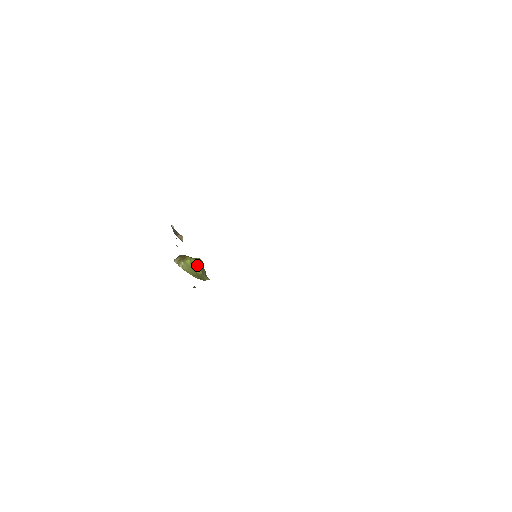
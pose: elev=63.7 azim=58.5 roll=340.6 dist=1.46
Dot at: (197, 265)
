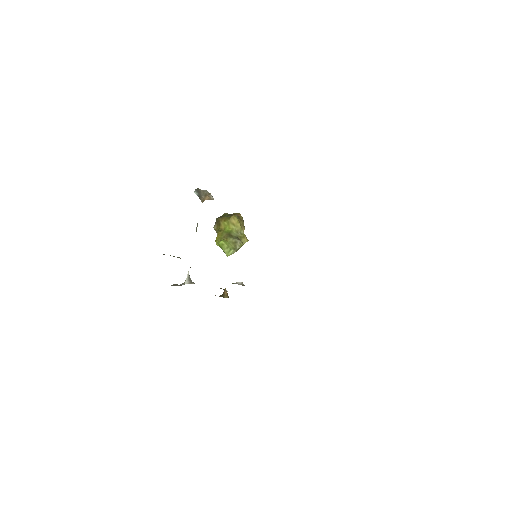
Dot at: (225, 249)
